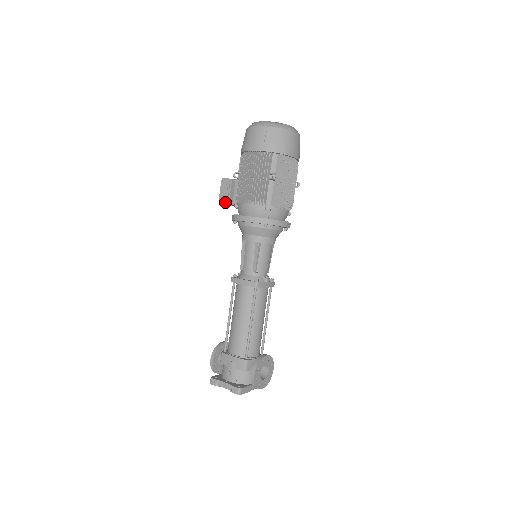
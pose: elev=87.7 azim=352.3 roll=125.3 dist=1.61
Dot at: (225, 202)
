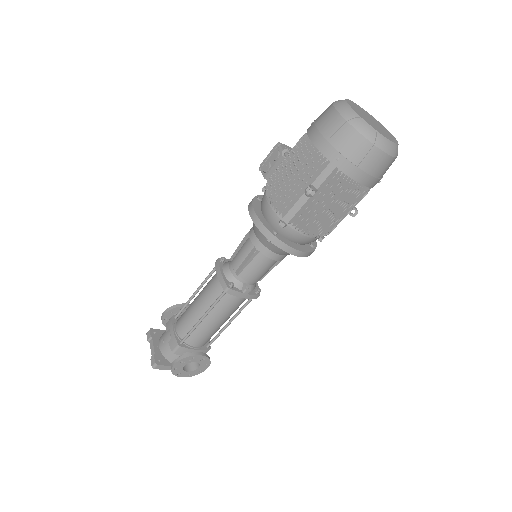
Dot at: (262, 173)
